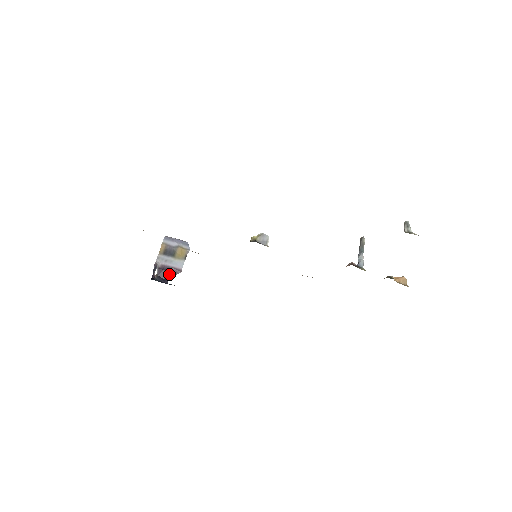
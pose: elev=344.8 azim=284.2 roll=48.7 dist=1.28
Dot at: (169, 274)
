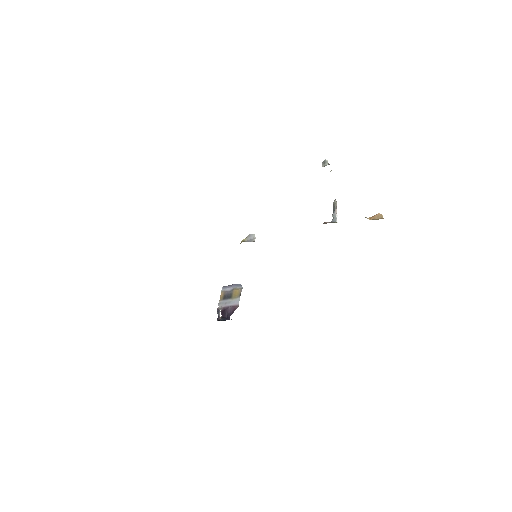
Dot at: (230, 312)
